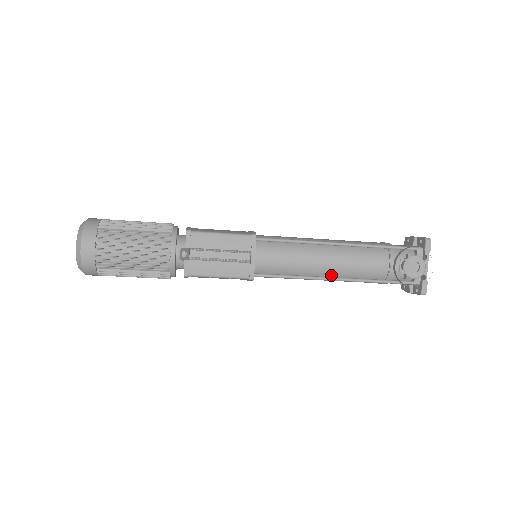
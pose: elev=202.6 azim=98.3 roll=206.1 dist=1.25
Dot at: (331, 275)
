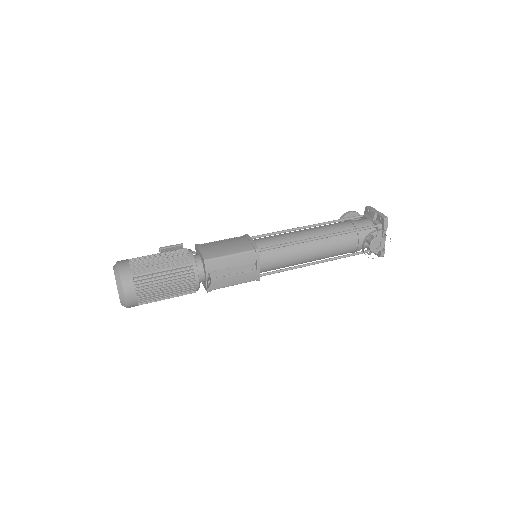
Dot at: occluded
